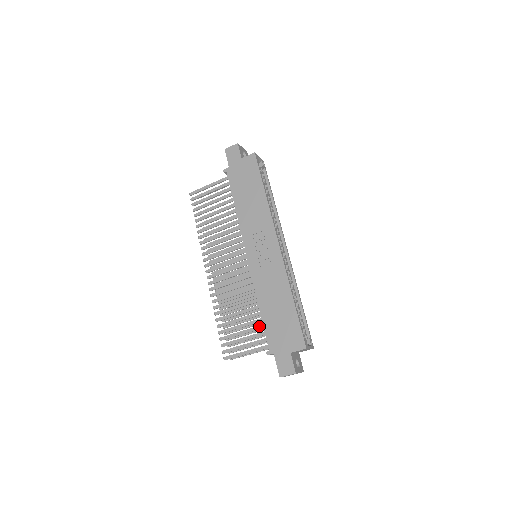
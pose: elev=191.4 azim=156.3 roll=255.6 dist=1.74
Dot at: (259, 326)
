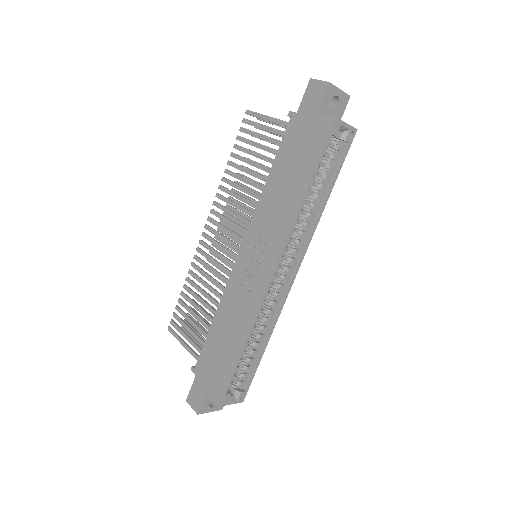
Dot at: (206, 334)
